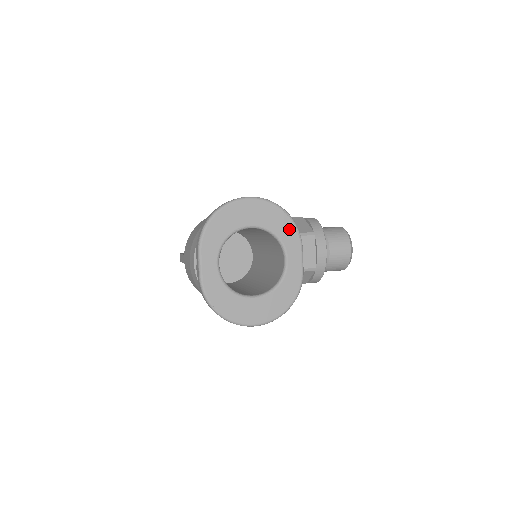
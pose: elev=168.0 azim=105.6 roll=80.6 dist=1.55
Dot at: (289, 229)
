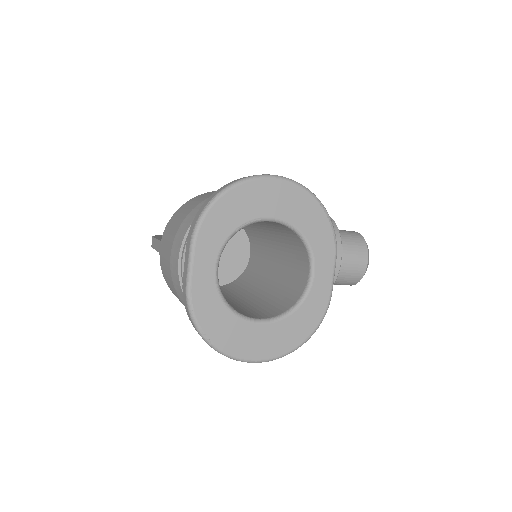
Dot at: (323, 231)
